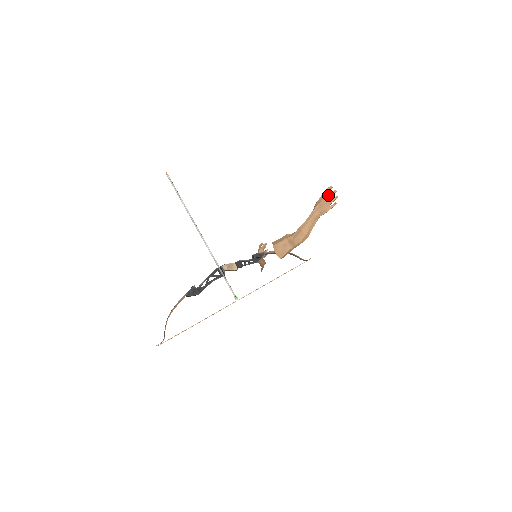
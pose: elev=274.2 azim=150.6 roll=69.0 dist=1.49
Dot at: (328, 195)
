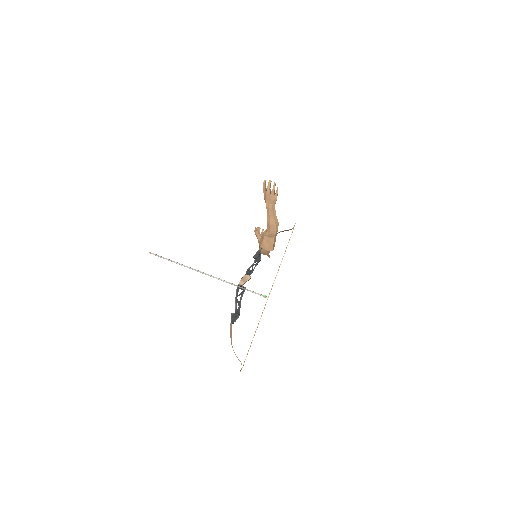
Dot at: (267, 189)
